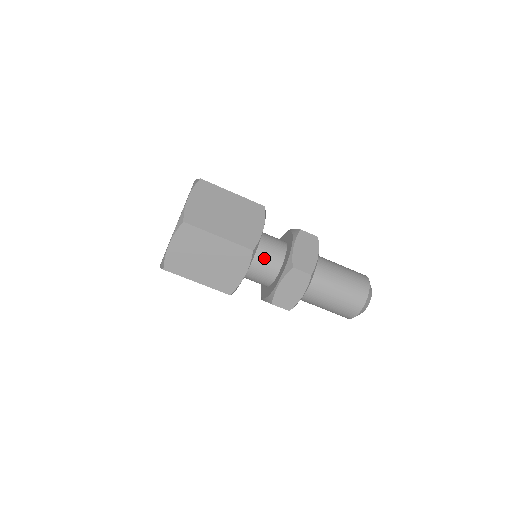
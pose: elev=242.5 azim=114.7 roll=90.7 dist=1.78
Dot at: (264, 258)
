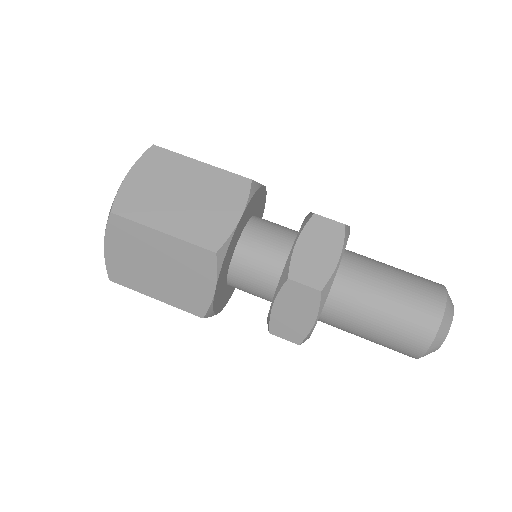
Dot at: (254, 261)
